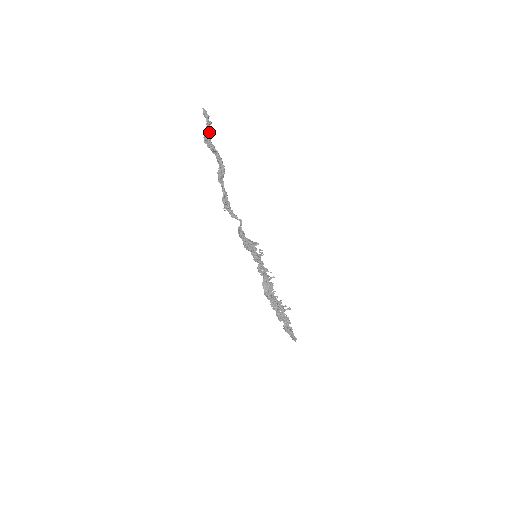
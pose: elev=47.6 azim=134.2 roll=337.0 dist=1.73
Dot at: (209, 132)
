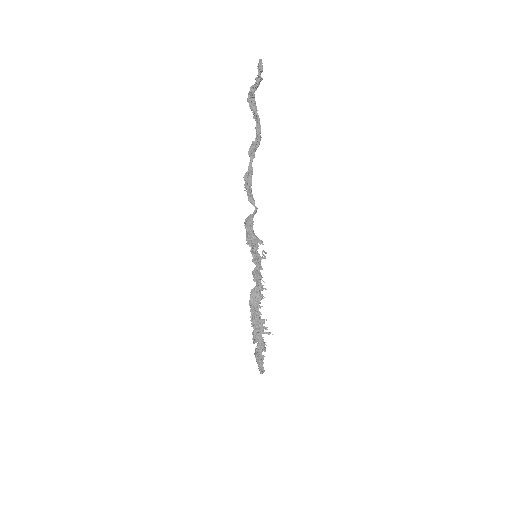
Dot at: (256, 89)
